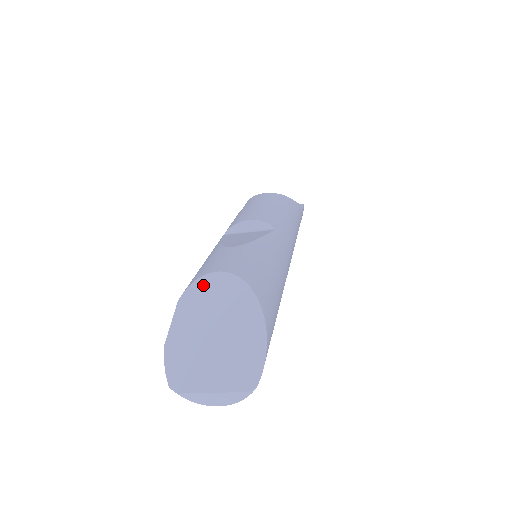
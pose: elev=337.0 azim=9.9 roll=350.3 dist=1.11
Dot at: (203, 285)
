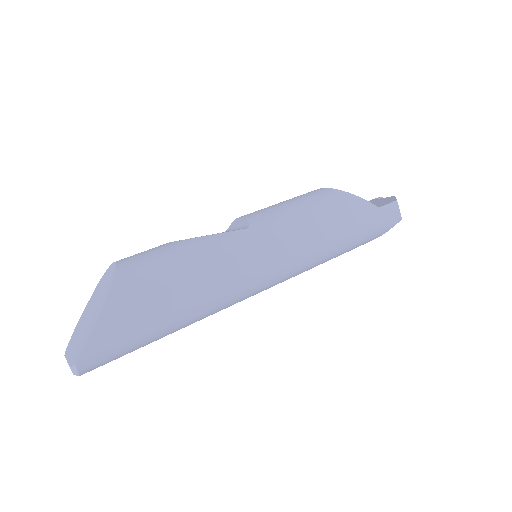
Dot at: (107, 272)
